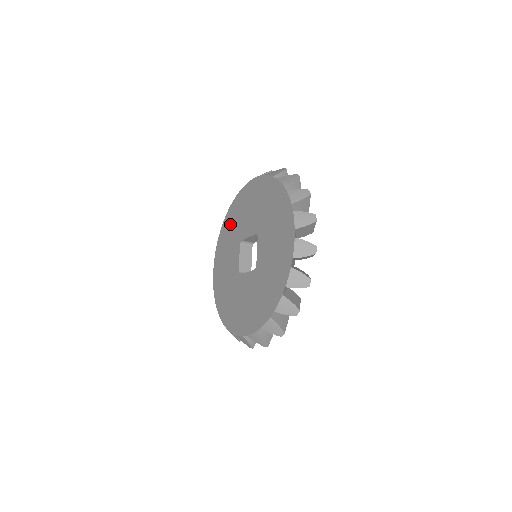
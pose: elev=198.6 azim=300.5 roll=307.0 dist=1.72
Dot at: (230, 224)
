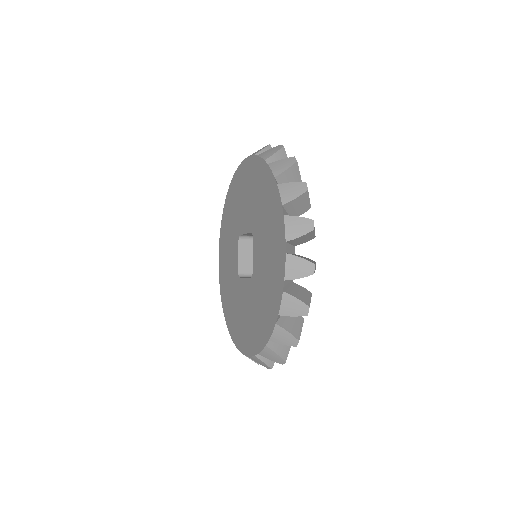
Dot at: (229, 210)
